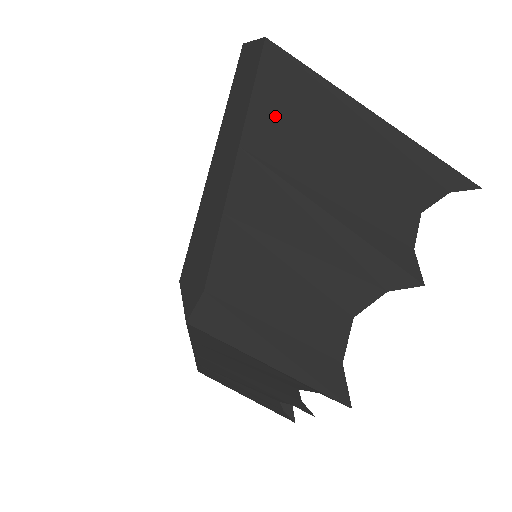
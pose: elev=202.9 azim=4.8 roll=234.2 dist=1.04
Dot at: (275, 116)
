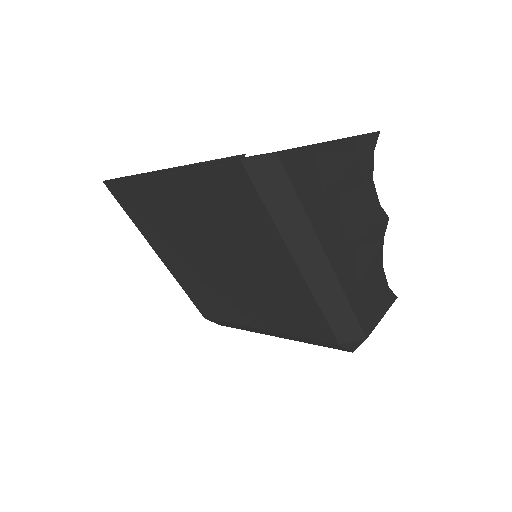
Dot at: (321, 213)
